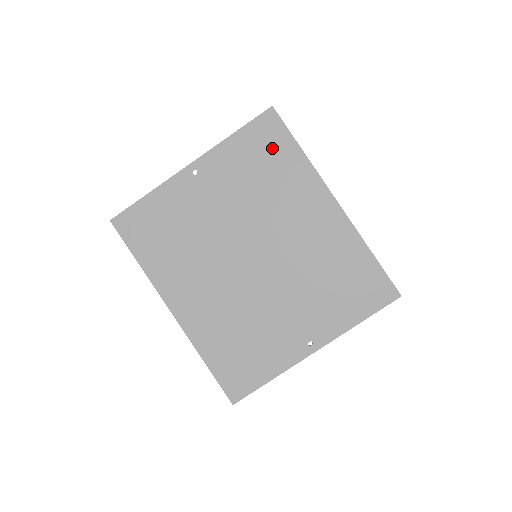
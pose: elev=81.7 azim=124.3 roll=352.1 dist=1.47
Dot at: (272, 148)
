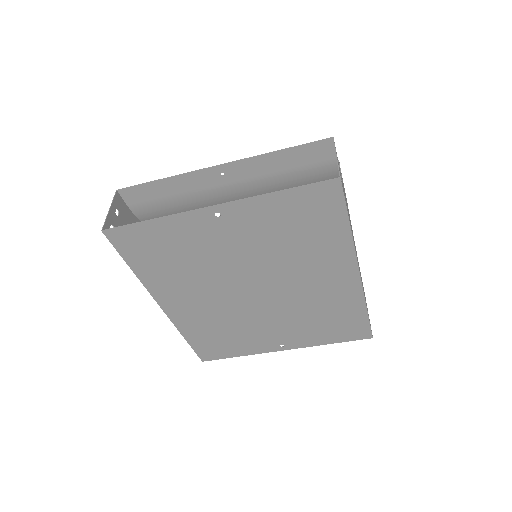
Dot at: (318, 217)
